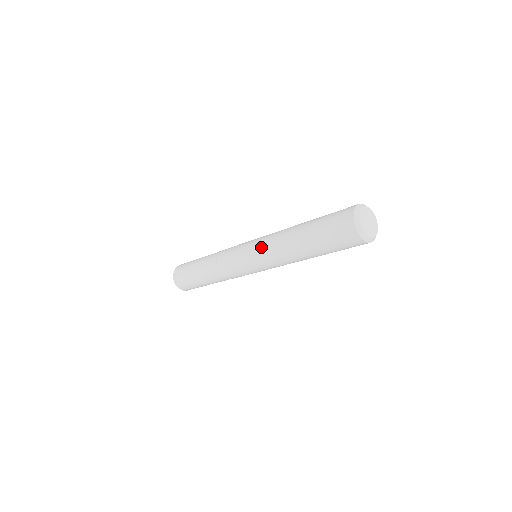
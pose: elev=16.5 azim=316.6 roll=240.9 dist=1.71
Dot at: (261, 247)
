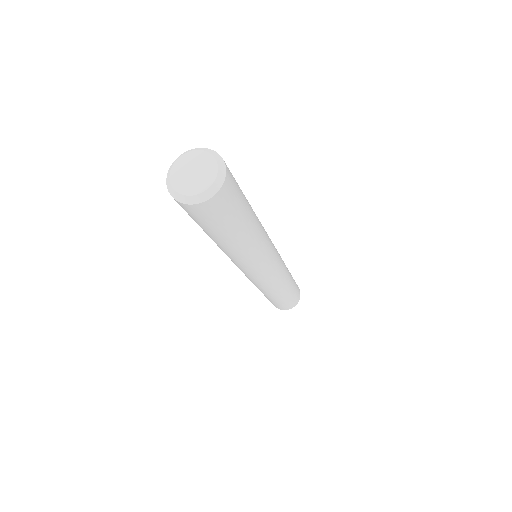
Dot at: occluded
